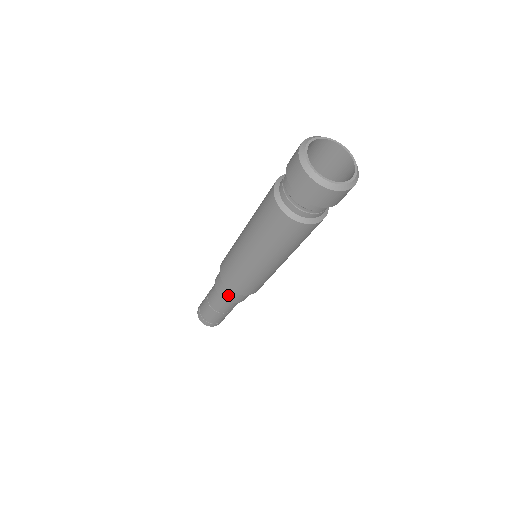
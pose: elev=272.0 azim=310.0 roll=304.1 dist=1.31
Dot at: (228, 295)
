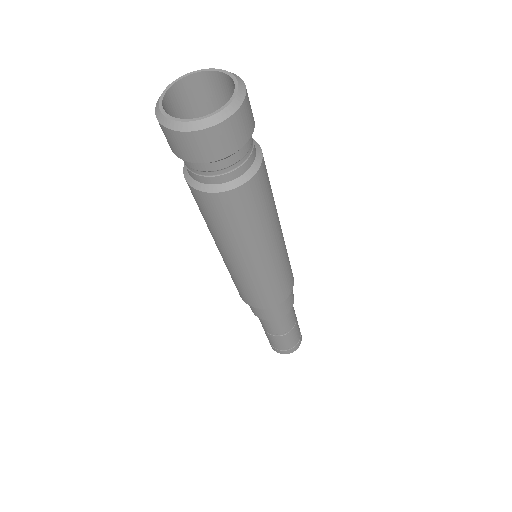
Dot at: (276, 312)
